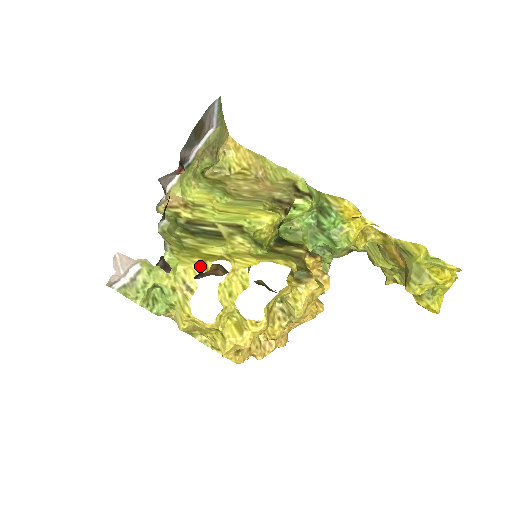
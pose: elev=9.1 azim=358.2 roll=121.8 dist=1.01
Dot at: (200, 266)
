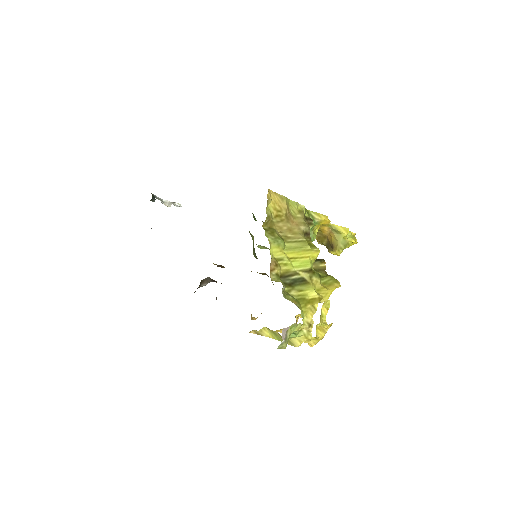
Dot at: (312, 309)
